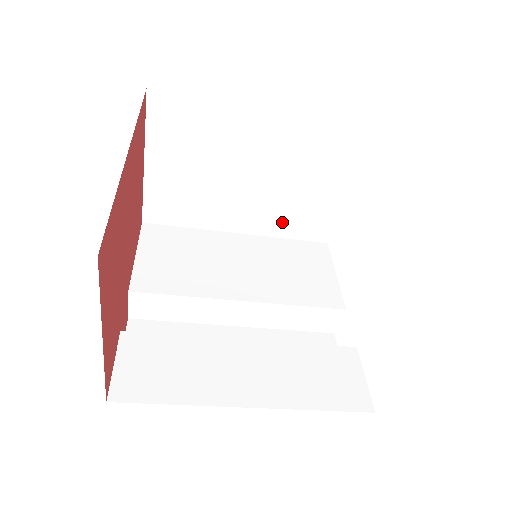
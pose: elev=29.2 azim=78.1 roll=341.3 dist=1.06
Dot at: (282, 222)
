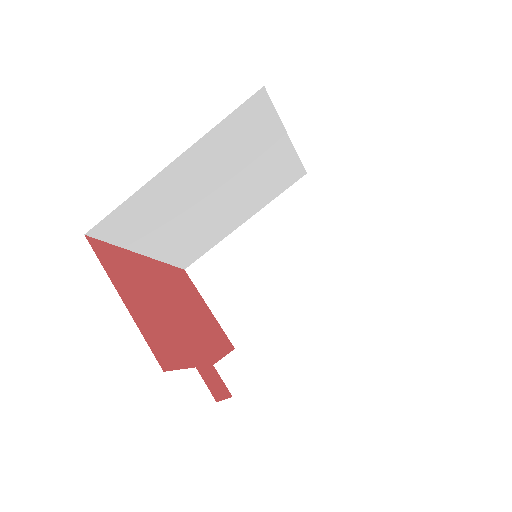
Dot at: (327, 276)
